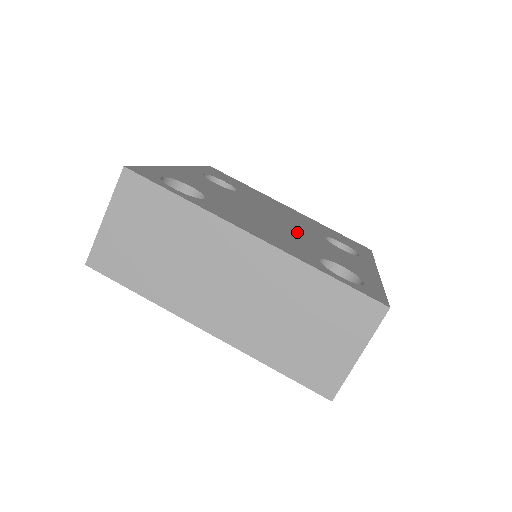
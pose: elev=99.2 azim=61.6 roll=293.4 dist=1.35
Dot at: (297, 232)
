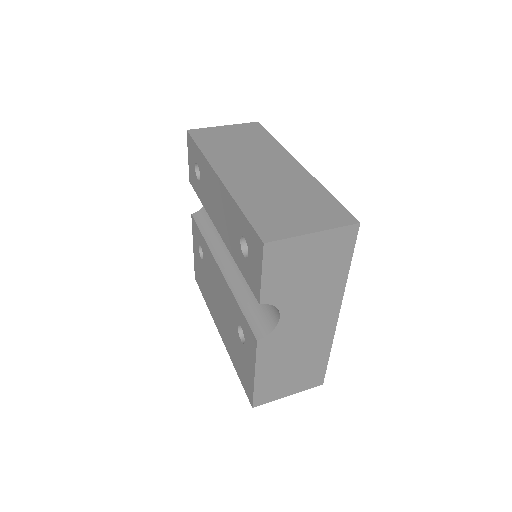
Dot at: occluded
